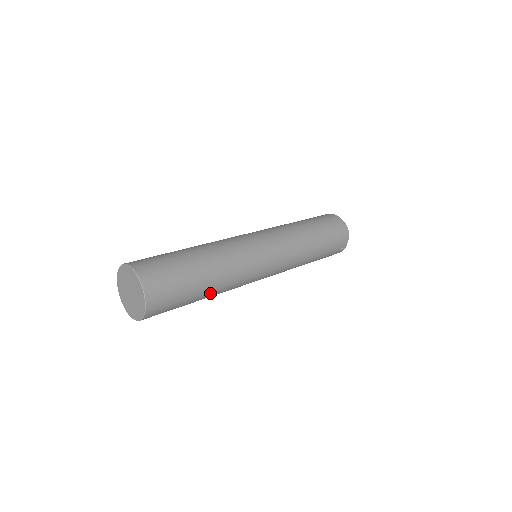
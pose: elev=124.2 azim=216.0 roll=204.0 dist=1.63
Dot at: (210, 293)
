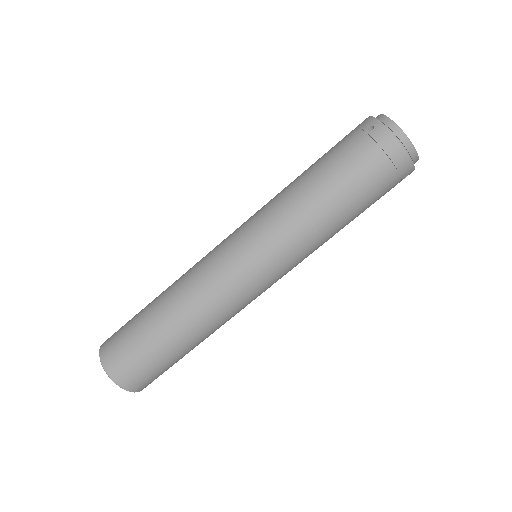
Dot at: (202, 341)
